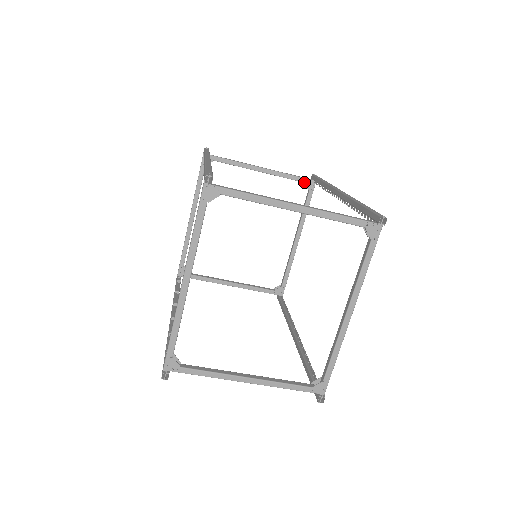
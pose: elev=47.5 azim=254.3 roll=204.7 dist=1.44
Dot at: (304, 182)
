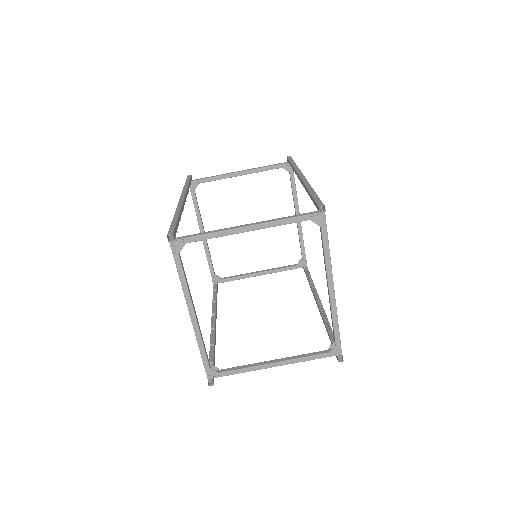
Dot at: (282, 167)
